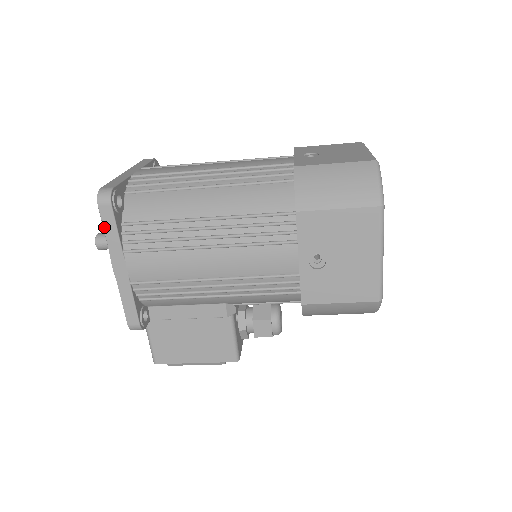
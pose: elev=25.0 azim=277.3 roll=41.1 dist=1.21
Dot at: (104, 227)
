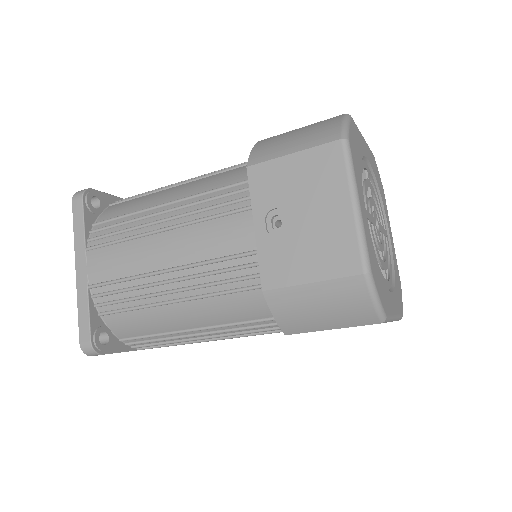
Dot at: occluded
